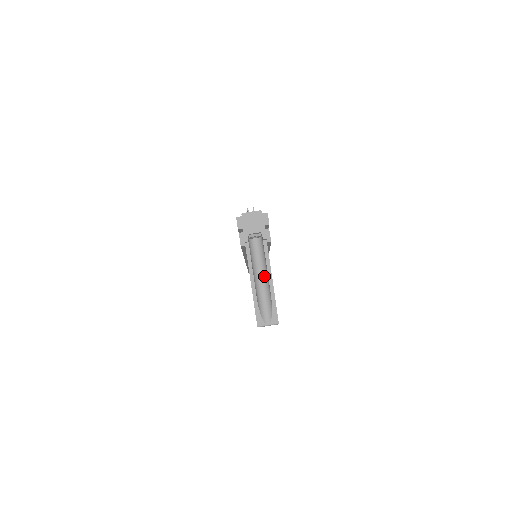
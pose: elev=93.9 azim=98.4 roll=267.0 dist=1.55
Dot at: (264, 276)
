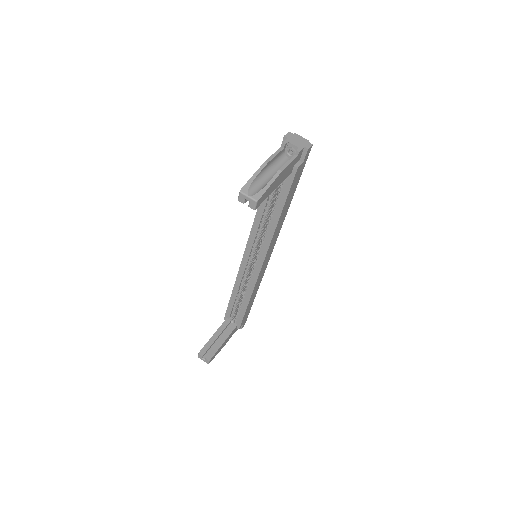
Dot at: occluded
